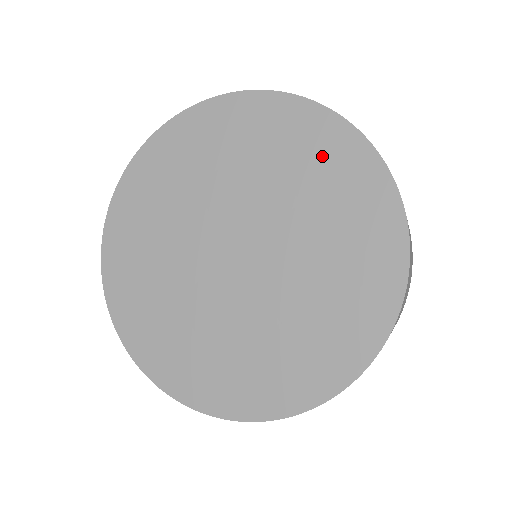
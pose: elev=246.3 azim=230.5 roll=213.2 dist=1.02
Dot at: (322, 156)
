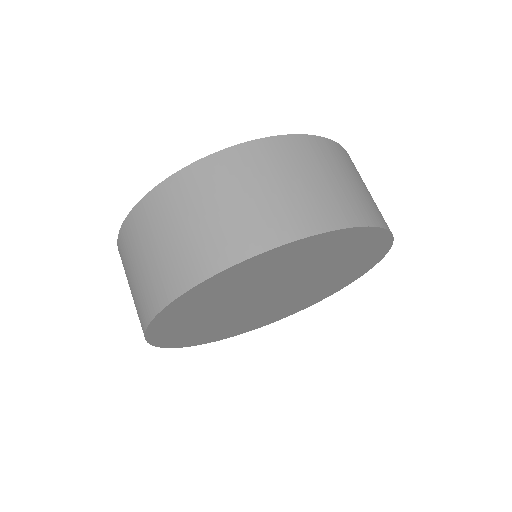
Dot at: (253, 271)
